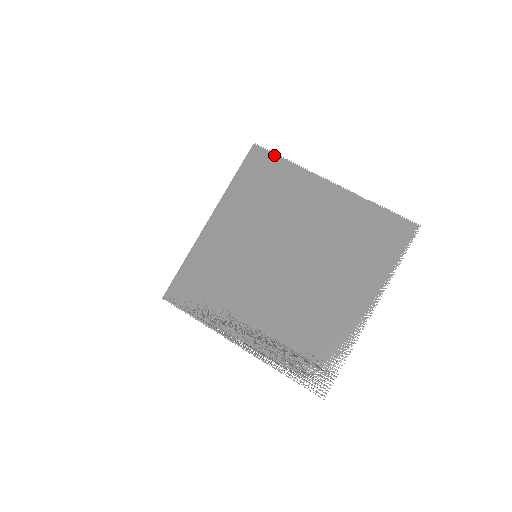
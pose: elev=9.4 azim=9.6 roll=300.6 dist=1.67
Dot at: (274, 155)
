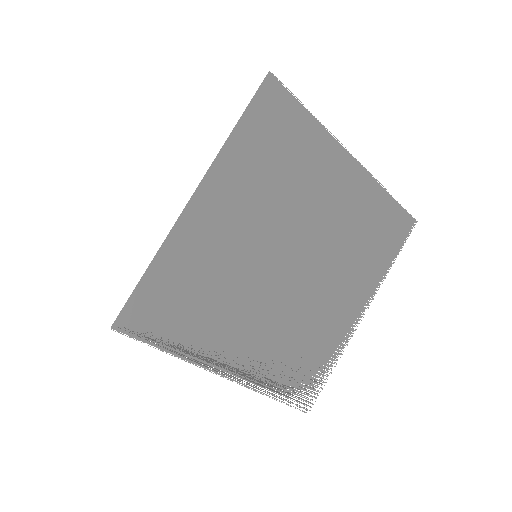
Dot at: (294, 100)
